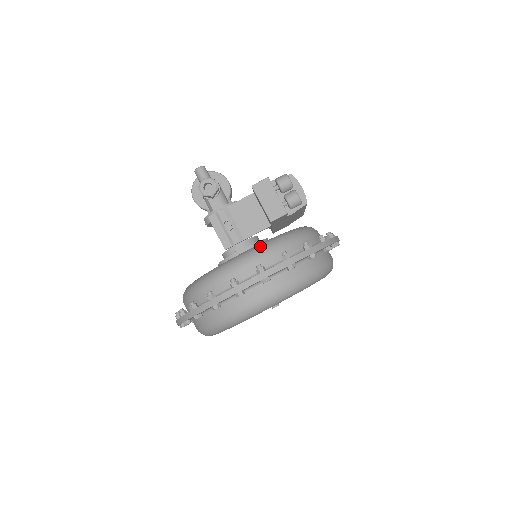
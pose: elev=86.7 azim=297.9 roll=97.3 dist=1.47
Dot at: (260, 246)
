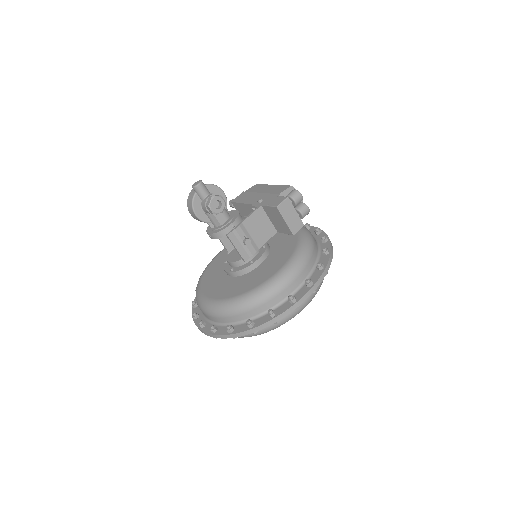
Dot at: (296, 260)
